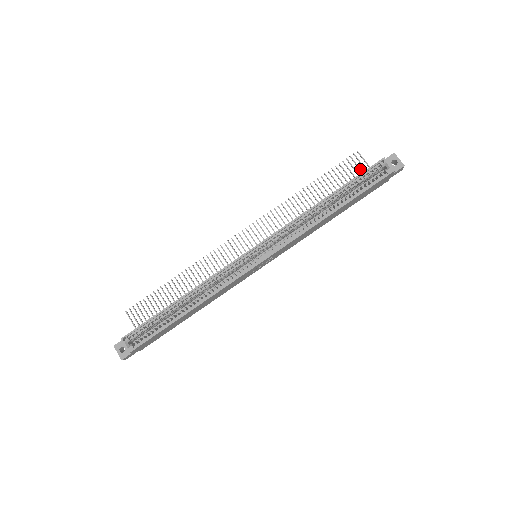
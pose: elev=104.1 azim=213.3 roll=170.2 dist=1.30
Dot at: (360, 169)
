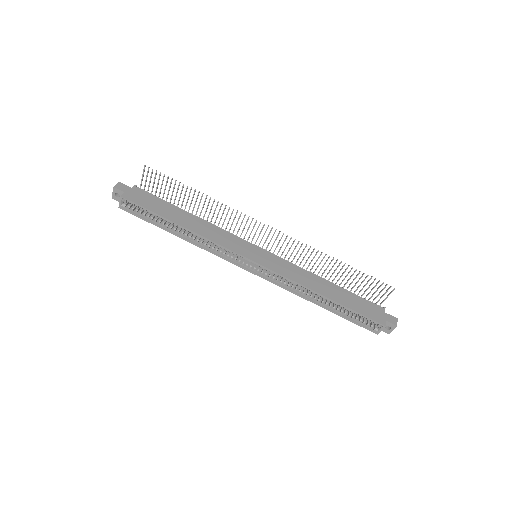
Dot at: occluded
